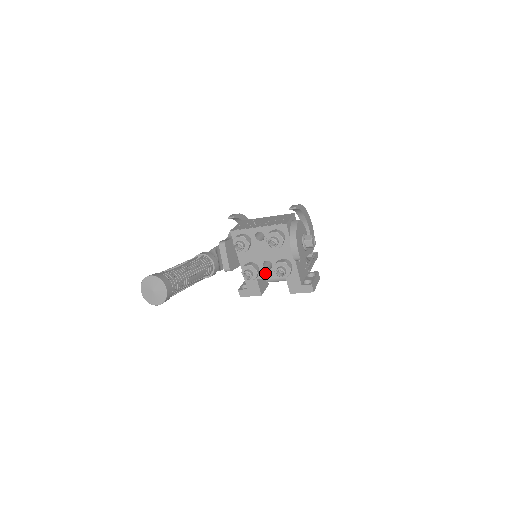
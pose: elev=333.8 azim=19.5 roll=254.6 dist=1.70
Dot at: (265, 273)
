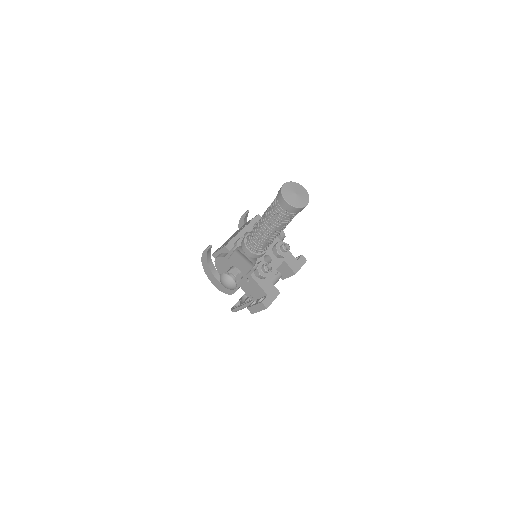
Dot at: occluded
